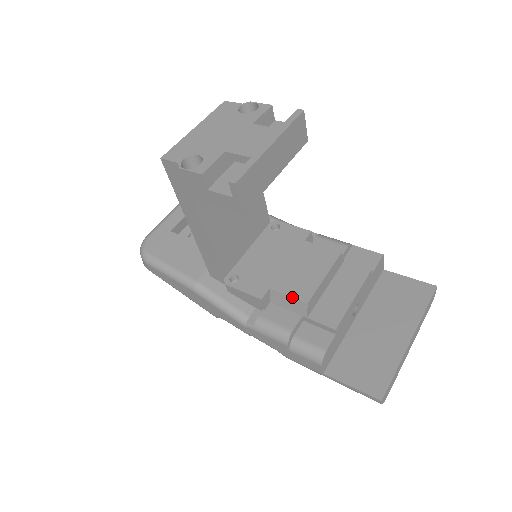
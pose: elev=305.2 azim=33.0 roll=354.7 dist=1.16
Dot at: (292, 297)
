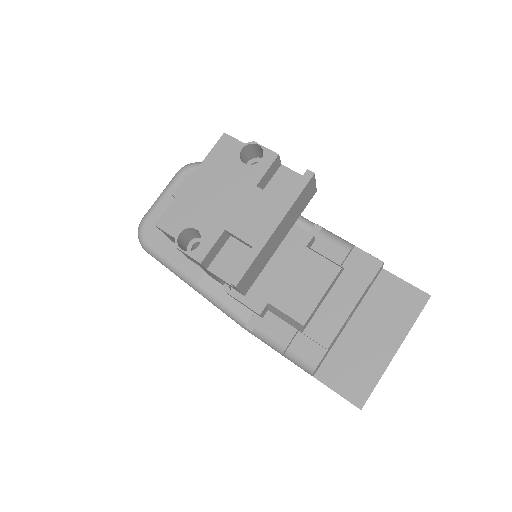
Dot at: (289, 316)
